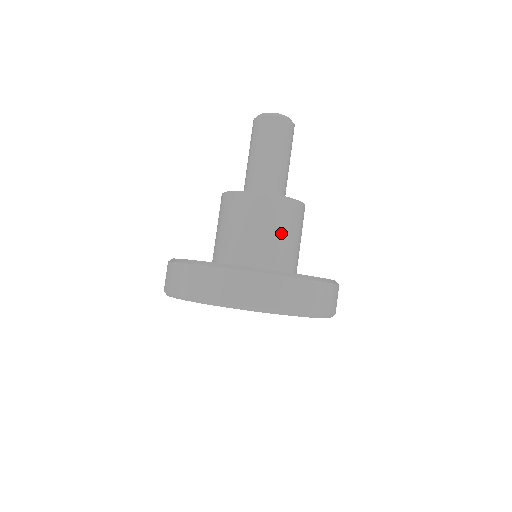
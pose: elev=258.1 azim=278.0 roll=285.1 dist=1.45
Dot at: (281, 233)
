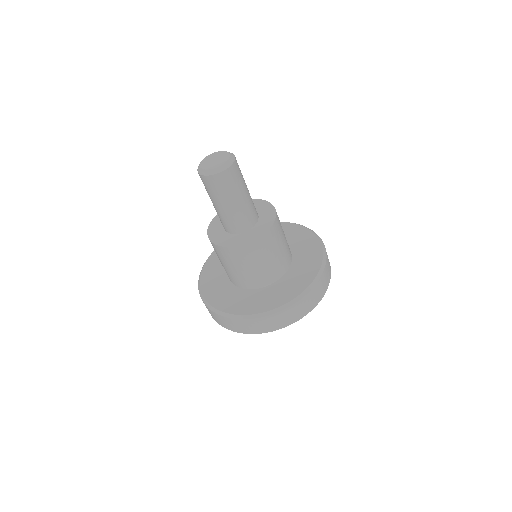
Dot at: (275, 254)
